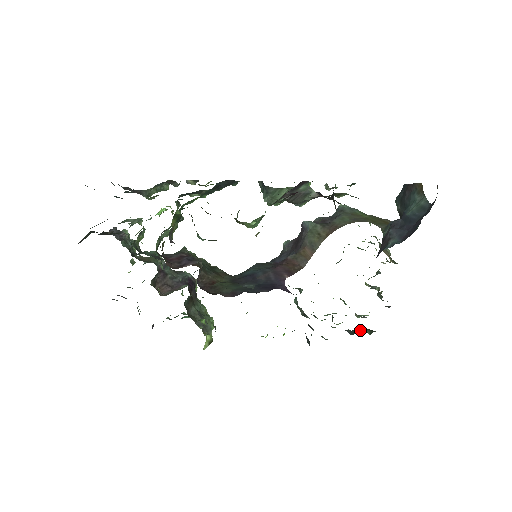
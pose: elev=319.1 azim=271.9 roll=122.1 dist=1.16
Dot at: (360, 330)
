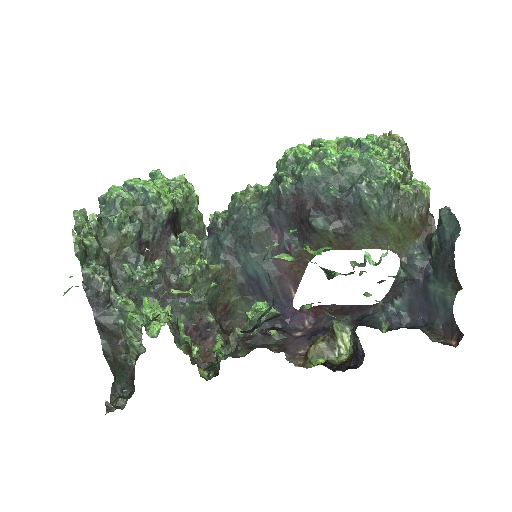
Dot at: occluded
